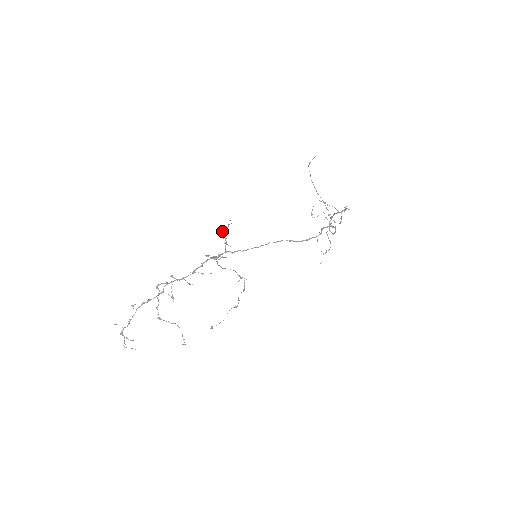
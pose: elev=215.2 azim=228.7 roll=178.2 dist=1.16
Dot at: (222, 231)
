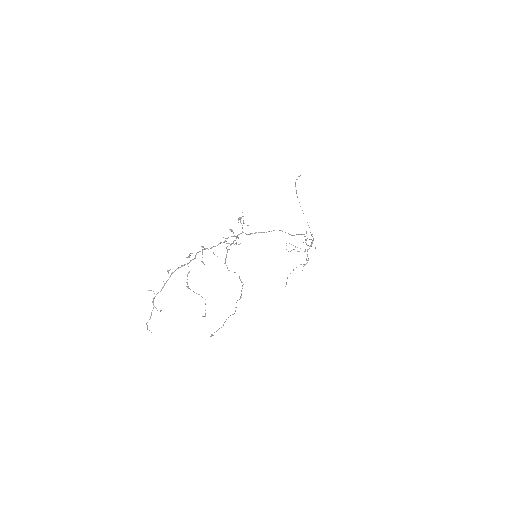
Dot at: (238, 220)
